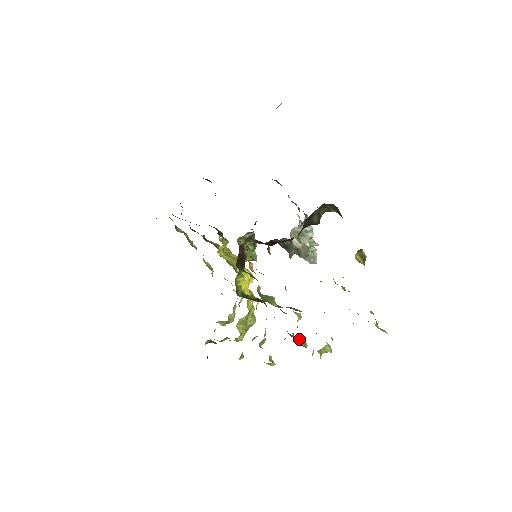
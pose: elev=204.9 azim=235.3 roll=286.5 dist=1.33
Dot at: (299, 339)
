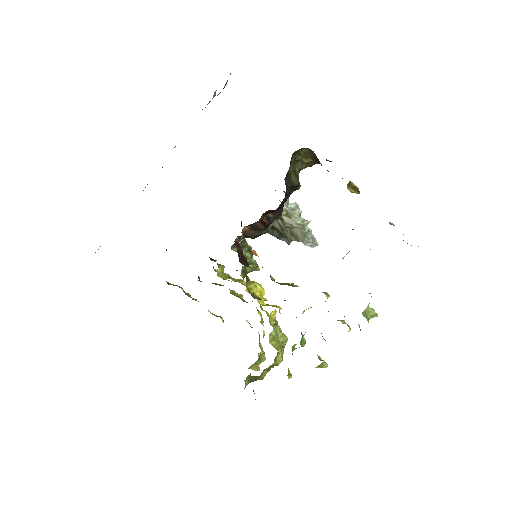
Dot at: occluded
